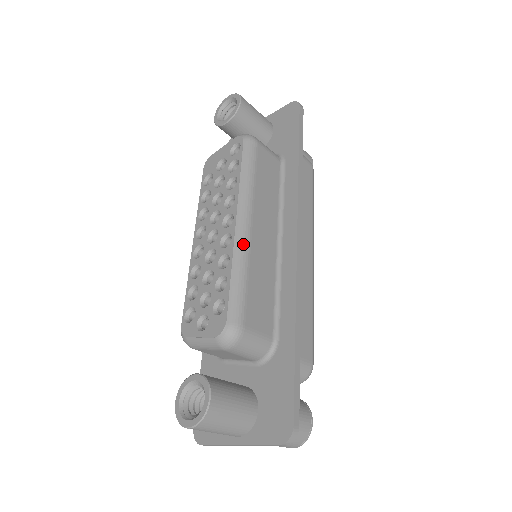
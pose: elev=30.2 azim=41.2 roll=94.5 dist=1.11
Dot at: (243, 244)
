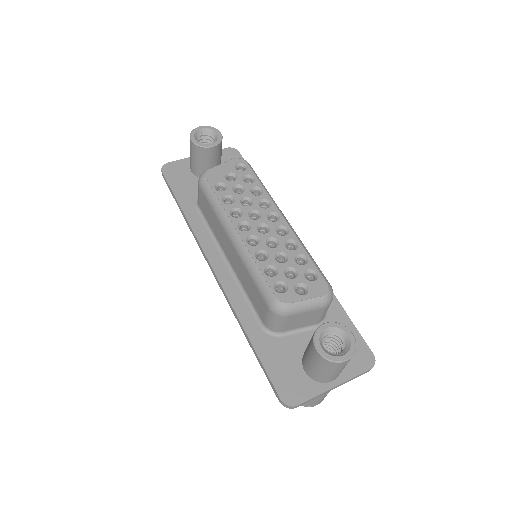
Dot at: occluded
